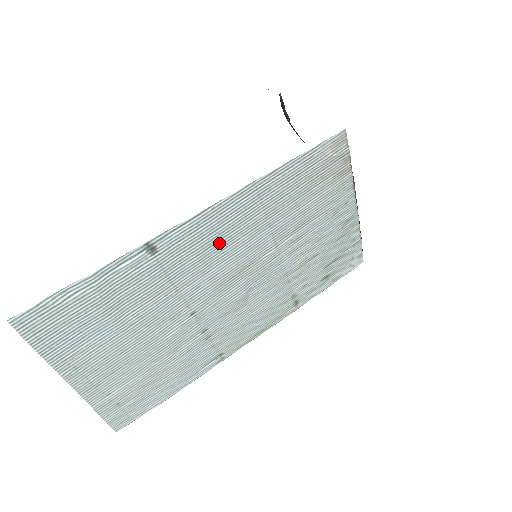
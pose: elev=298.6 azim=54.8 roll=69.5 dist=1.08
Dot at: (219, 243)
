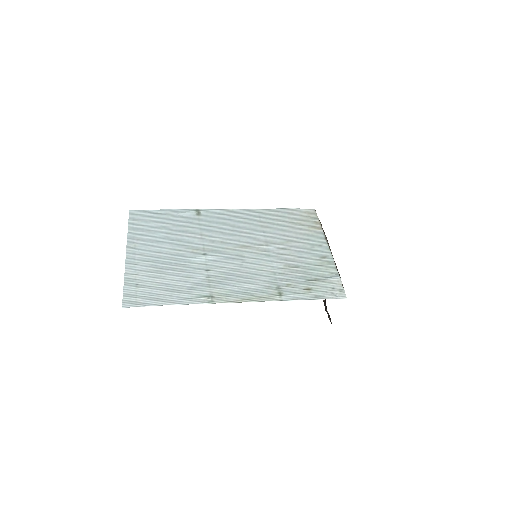
Dot at: (232, 226)
